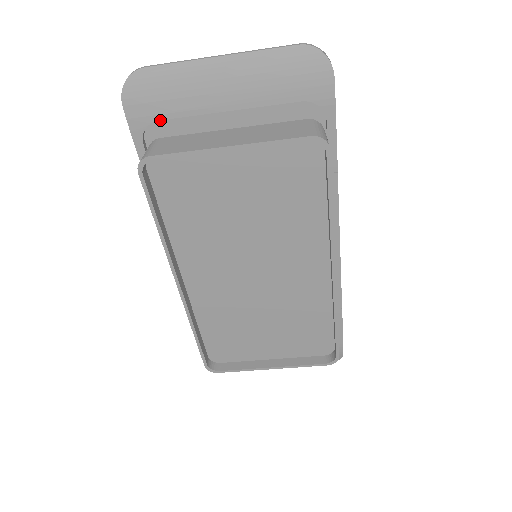
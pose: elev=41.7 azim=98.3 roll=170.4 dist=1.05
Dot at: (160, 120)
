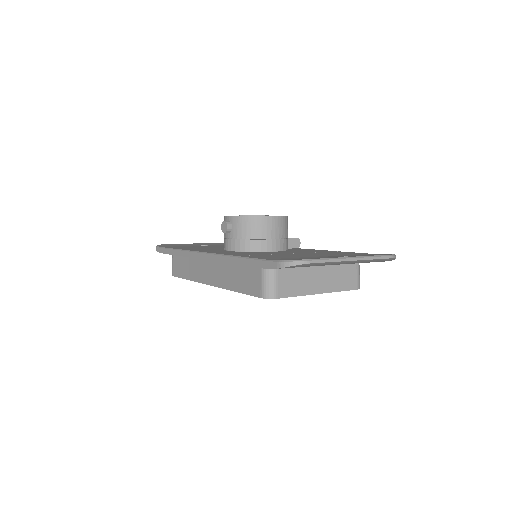
Dot at: occluded
